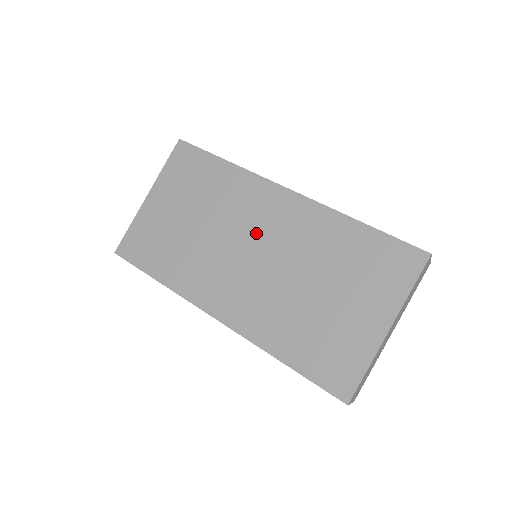
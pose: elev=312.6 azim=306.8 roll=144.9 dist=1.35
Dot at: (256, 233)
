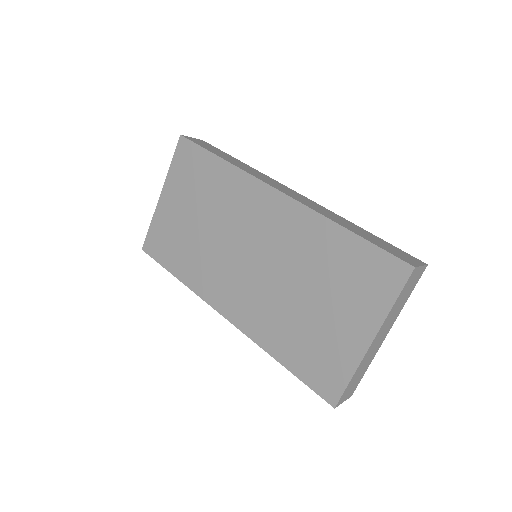
Dot at: (251, 236)
